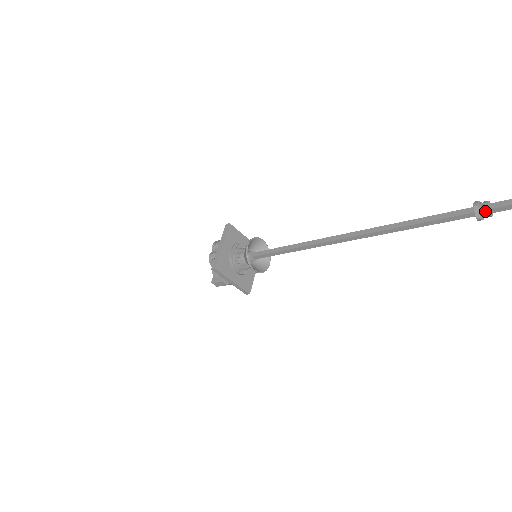
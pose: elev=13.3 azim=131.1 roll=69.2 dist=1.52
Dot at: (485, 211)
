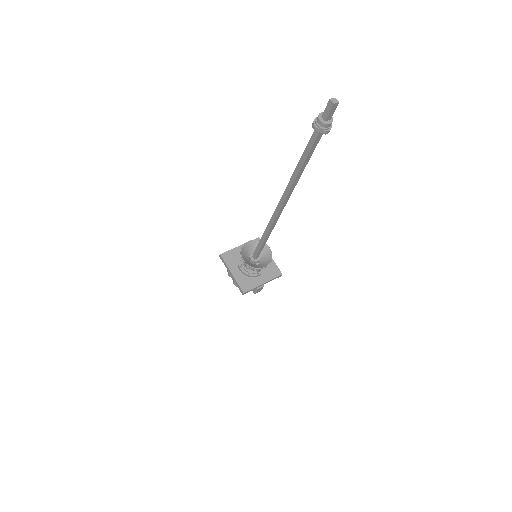
Dot at: (324, 126)
